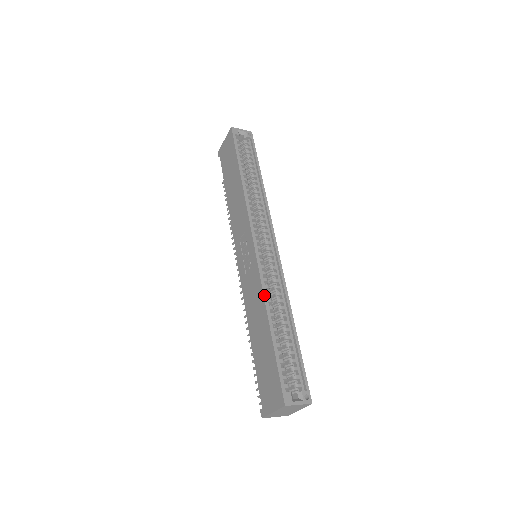
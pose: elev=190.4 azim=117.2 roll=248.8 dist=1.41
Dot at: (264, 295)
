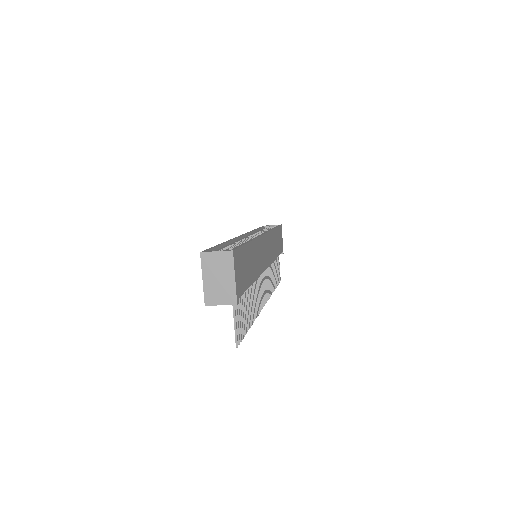
Dot at: occluded
